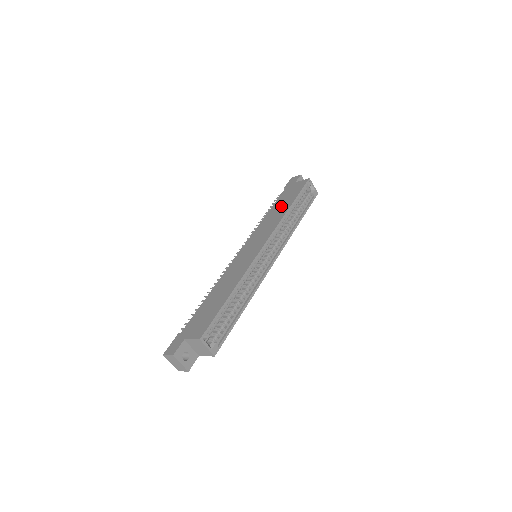
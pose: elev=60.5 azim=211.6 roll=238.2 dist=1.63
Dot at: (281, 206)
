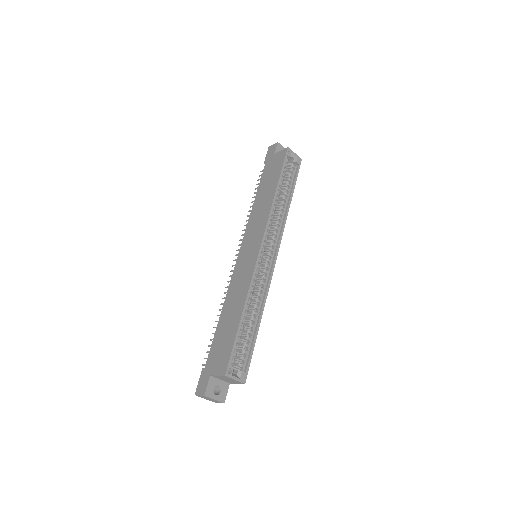
Dot at: (266, 190)
